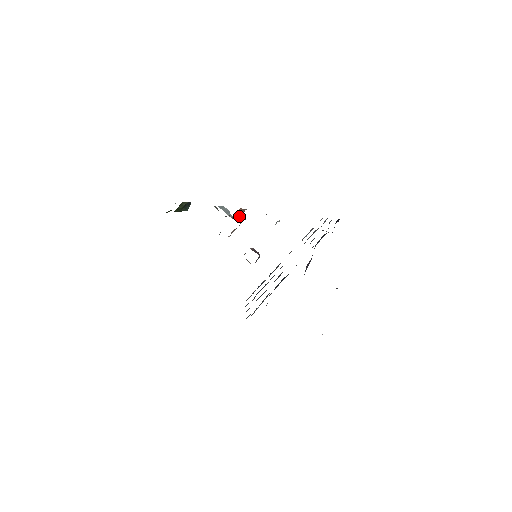
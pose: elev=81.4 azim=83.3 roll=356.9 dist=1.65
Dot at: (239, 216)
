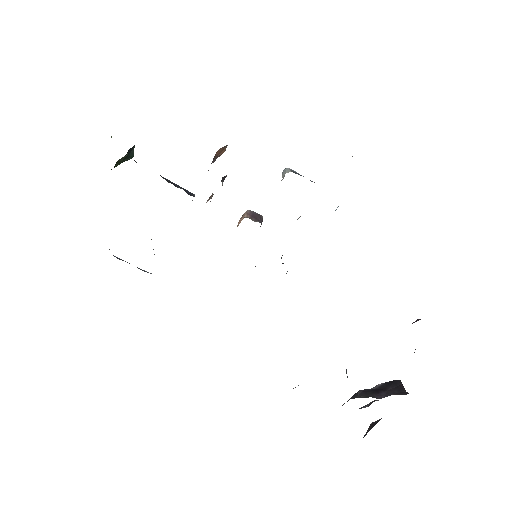
Dot at: (219, 155)
